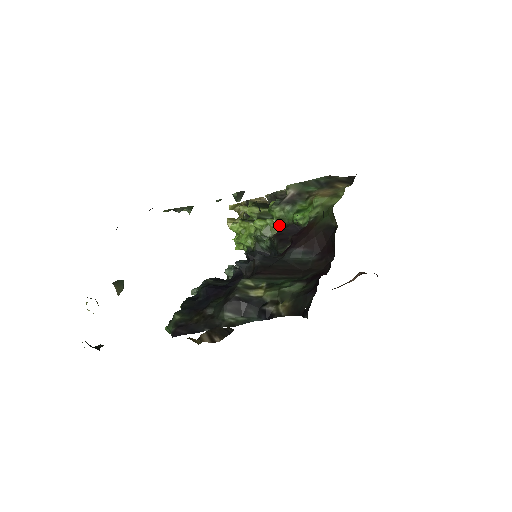
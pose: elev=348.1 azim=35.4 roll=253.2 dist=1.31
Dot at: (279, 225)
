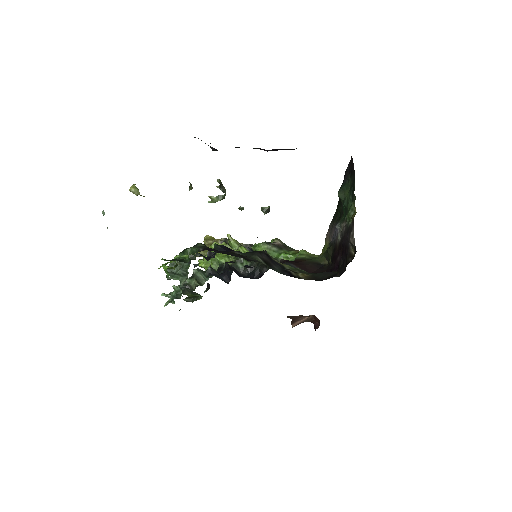
Dot at: occluded
